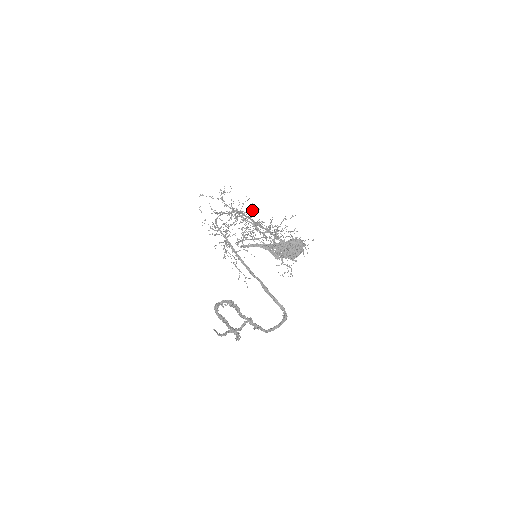
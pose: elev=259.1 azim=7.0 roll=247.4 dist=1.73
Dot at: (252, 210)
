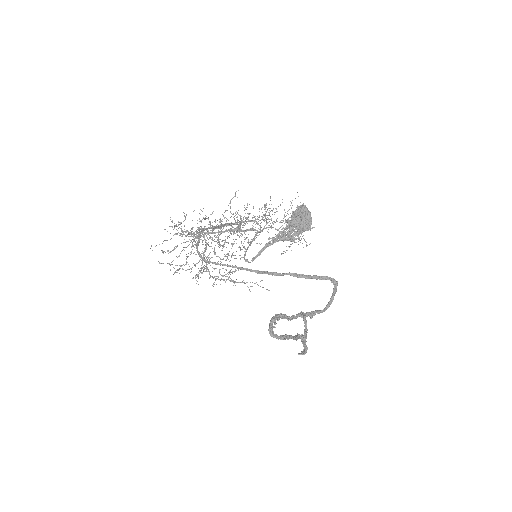
Dot at: (203, 218)
